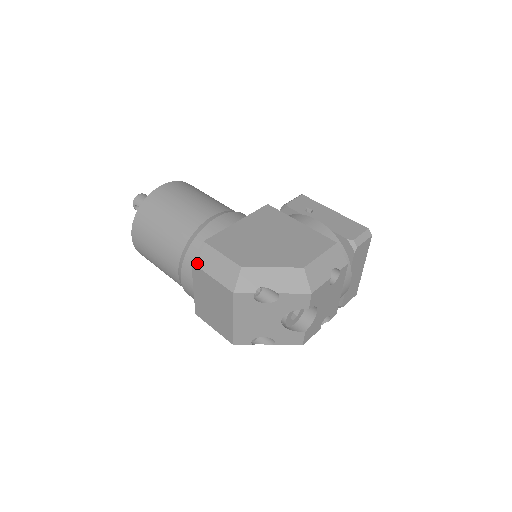
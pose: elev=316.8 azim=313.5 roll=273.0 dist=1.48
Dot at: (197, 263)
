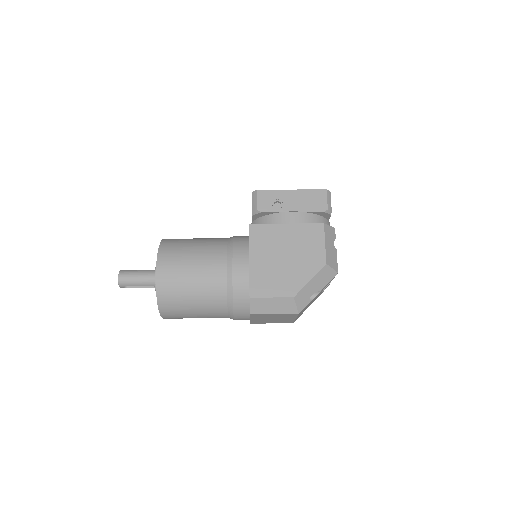
Dot at: (255, 313)
